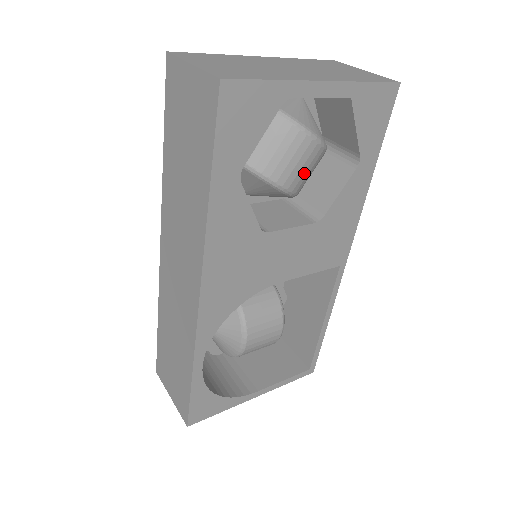
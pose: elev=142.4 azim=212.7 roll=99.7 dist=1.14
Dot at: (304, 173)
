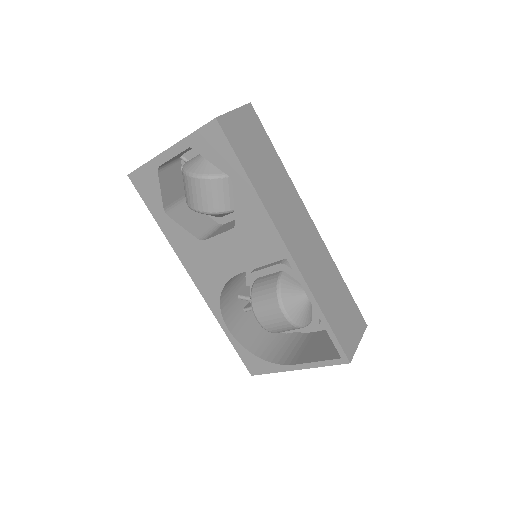
Dot at: (207, 198)
